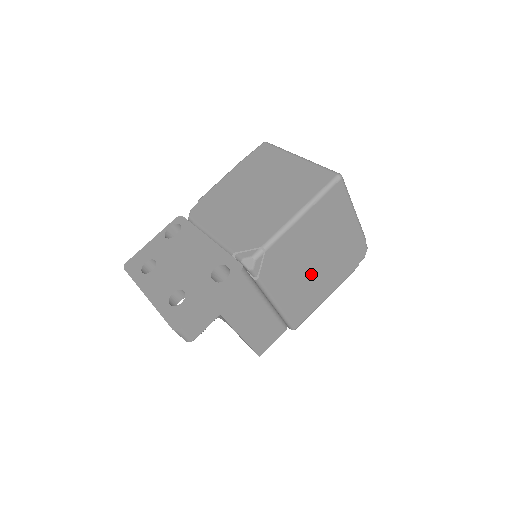
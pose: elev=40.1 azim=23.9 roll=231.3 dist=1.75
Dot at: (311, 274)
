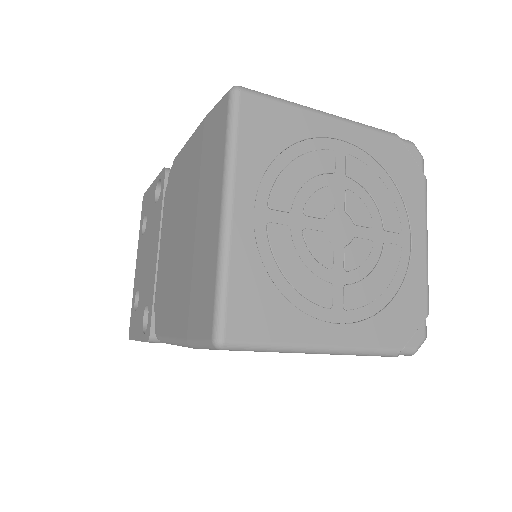
Dot at: occluded
